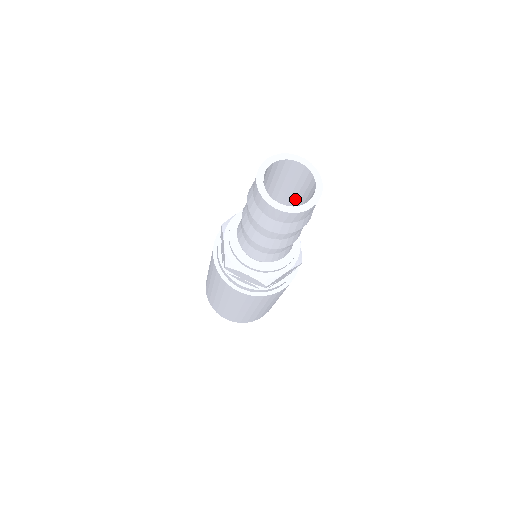
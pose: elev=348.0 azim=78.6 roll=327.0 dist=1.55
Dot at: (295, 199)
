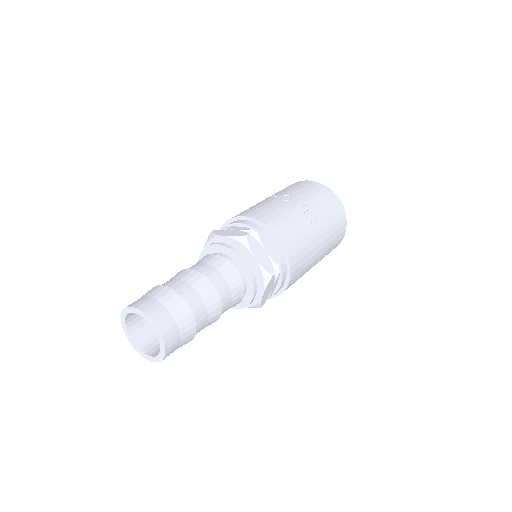
Dot at: occluded
